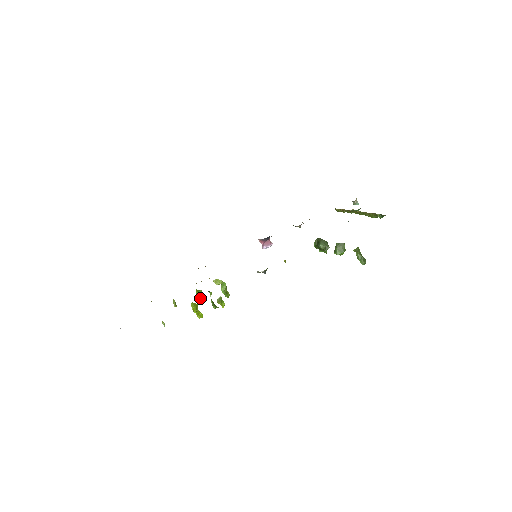
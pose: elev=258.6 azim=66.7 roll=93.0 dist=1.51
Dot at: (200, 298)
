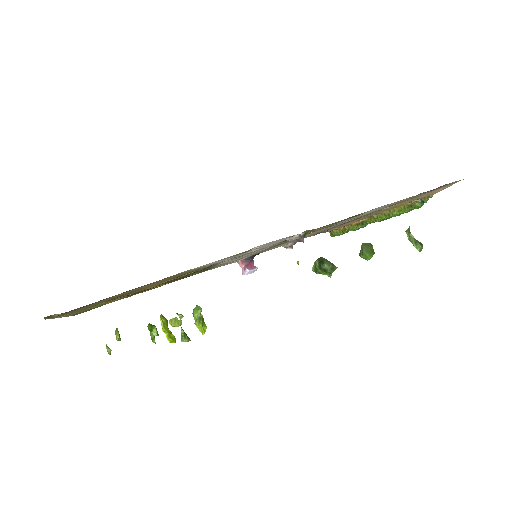
Dot at: (153, 337)
